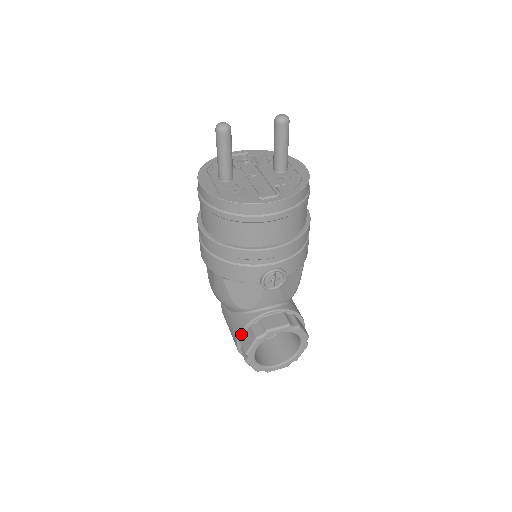
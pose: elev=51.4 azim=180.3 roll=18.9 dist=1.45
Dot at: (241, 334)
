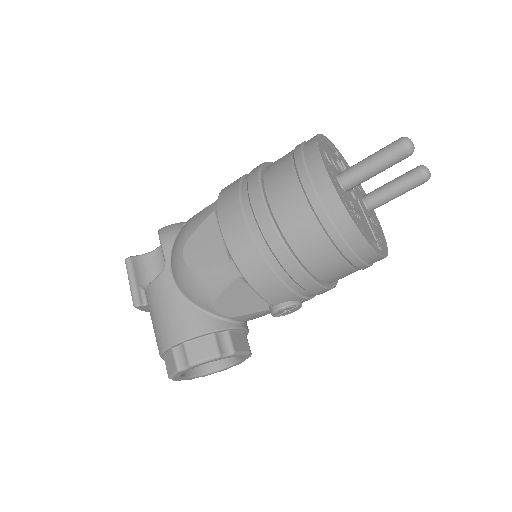
Dot at: (194, 337)
